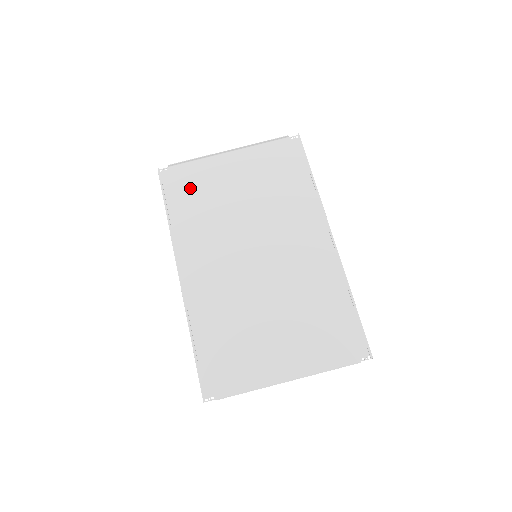
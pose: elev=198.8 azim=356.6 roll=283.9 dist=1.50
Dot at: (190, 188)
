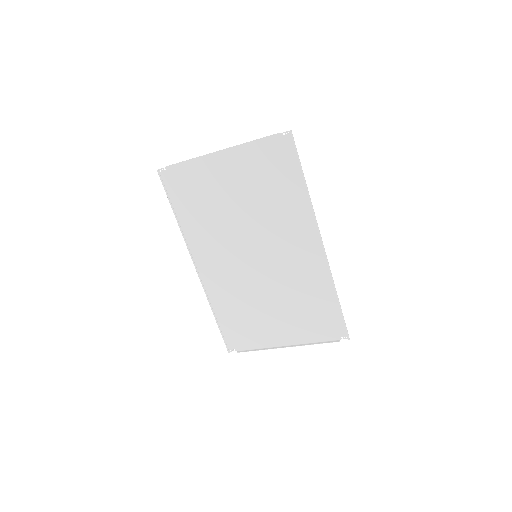
Dot at: (190, 190)
